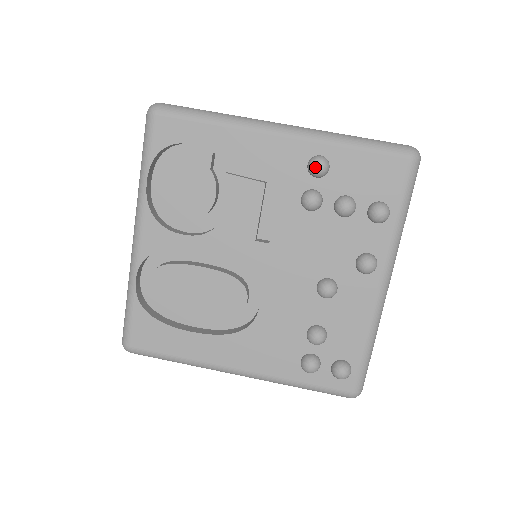
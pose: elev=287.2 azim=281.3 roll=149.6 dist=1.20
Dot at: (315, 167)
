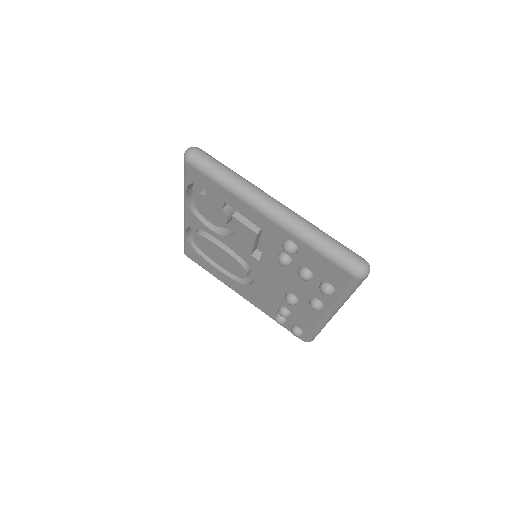
Dot at: (284, 250)
